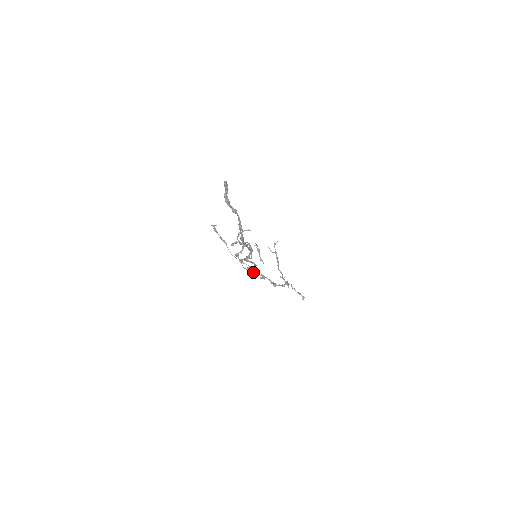
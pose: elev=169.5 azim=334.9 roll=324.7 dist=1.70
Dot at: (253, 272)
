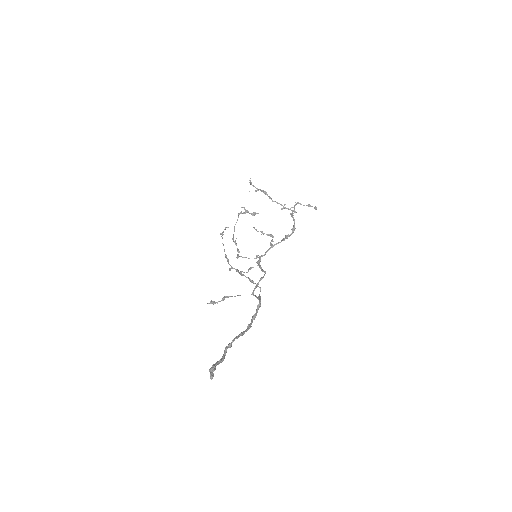
Dot at: (263, 255)
